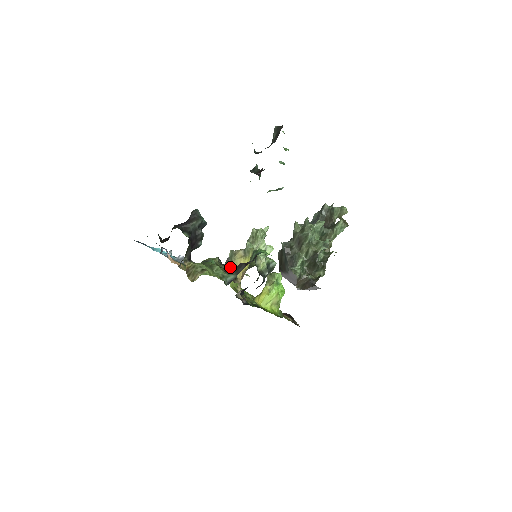
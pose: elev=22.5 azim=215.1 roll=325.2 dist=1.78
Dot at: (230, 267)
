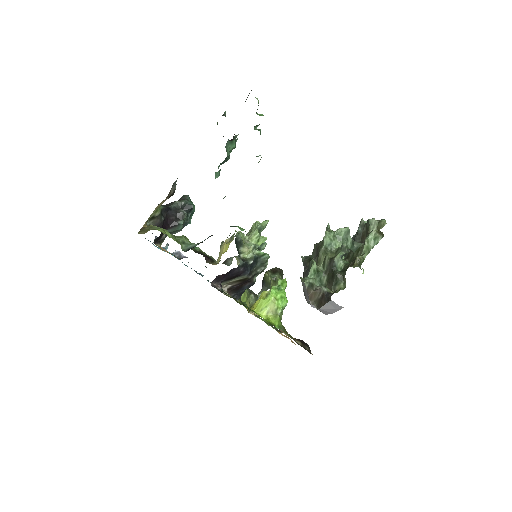
Dot at: occluded
